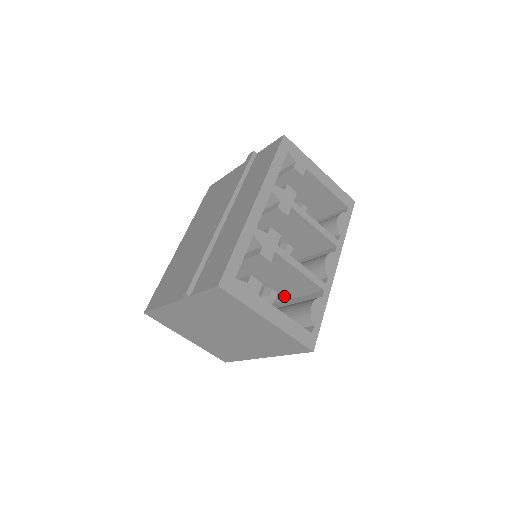
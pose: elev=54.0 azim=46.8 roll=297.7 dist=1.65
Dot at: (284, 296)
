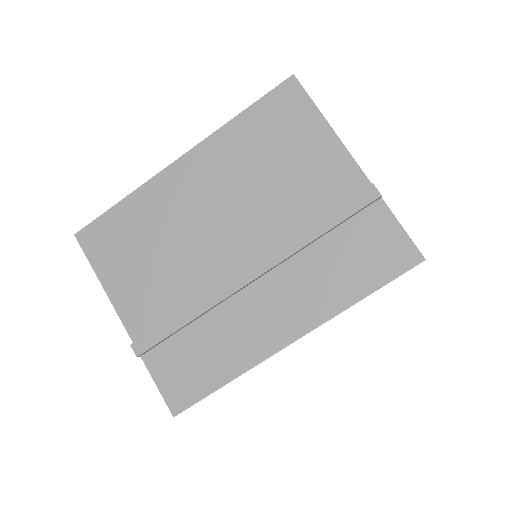
Dot at: occluded
